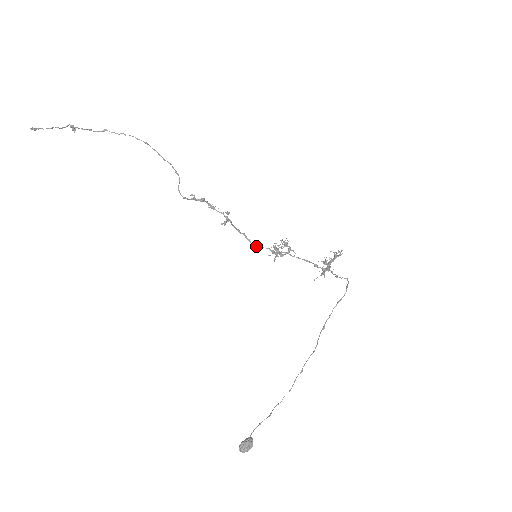
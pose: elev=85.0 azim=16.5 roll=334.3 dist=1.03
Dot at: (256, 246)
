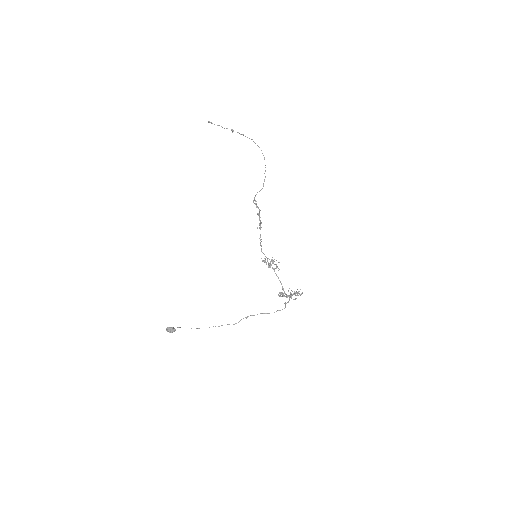
Dot at: occluded
